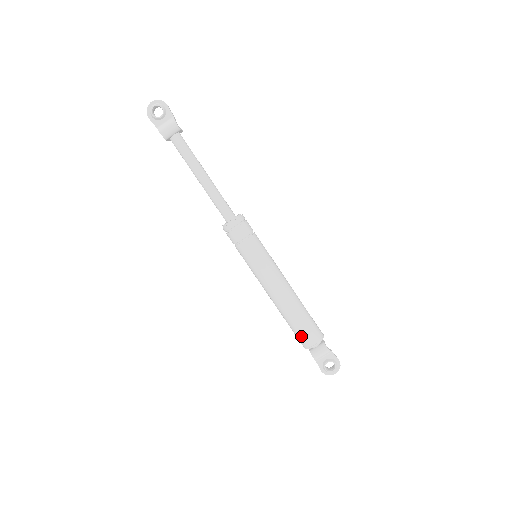
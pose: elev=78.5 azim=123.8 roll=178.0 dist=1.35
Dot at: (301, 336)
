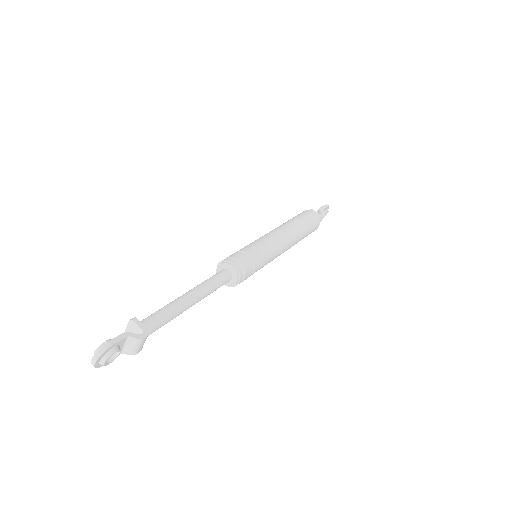
Dot at: occluded
